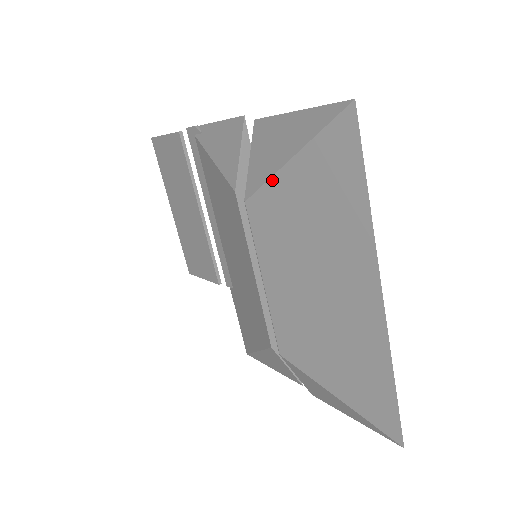
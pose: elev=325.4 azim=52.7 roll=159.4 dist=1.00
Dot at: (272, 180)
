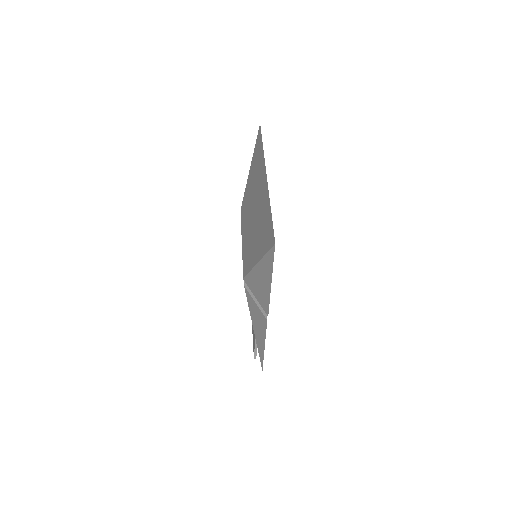
Dot at: (246, 185)
